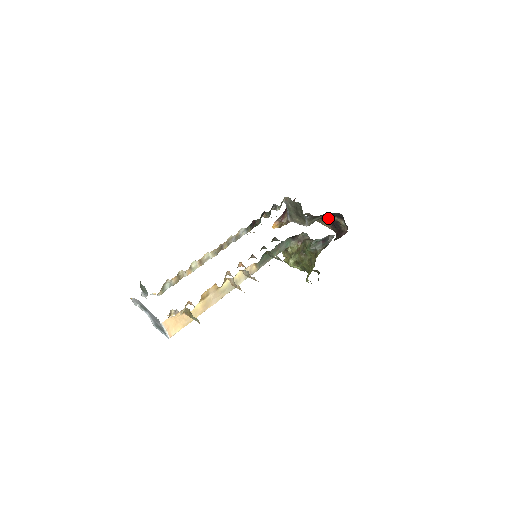
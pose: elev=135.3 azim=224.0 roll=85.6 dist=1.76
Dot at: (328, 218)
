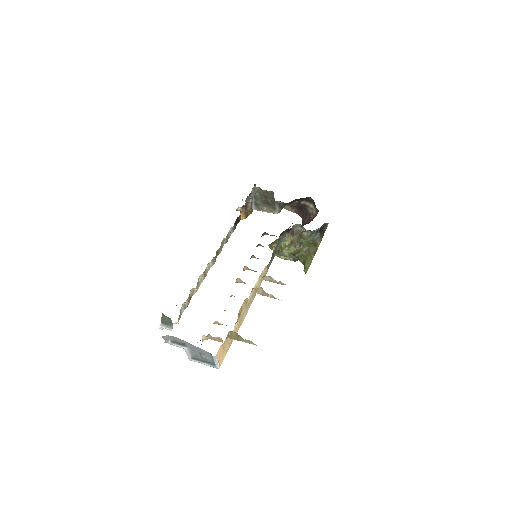
Dot at: (293, 202)
